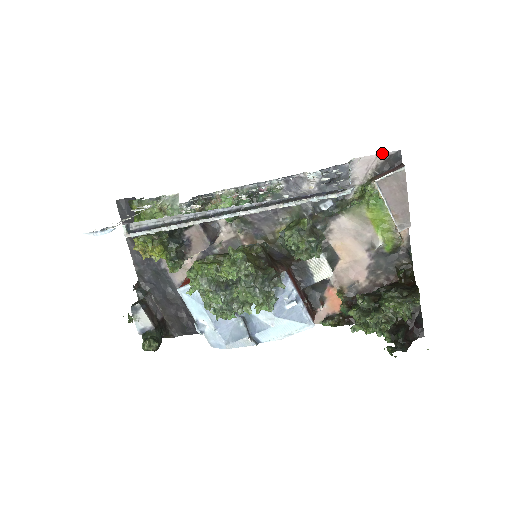
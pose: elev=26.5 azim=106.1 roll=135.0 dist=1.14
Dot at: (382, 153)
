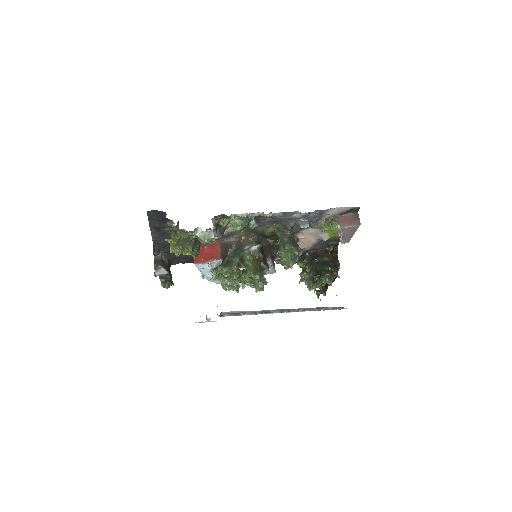
Dot at: (349, 207)
